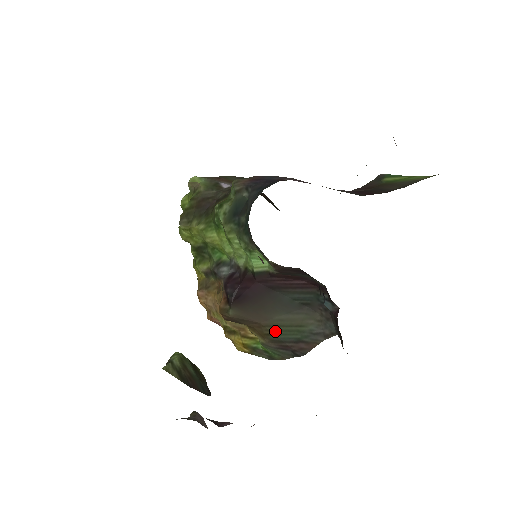
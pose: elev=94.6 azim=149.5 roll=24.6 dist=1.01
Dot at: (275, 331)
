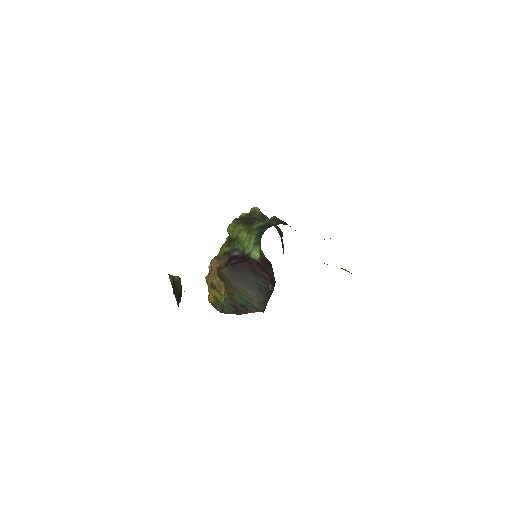
Dot at: (236, 294)
